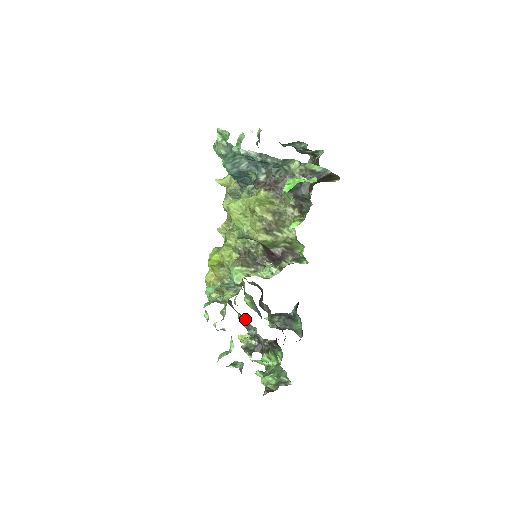
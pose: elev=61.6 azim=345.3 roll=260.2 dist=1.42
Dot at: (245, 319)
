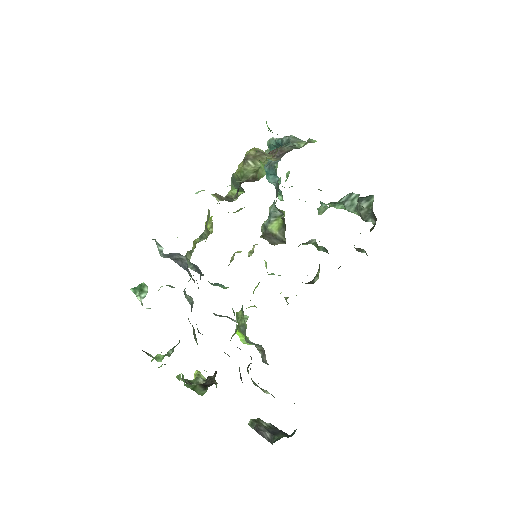
Dot at: occluded
